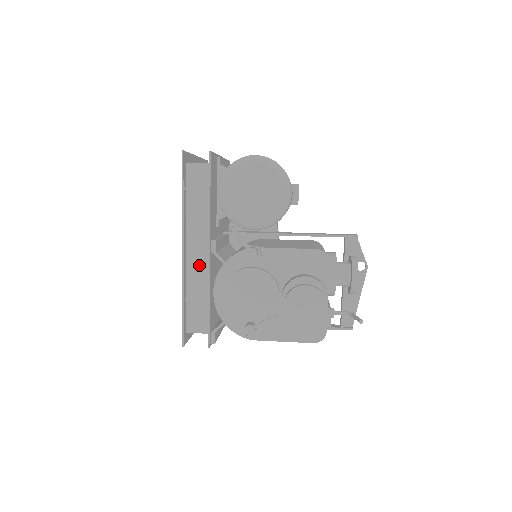
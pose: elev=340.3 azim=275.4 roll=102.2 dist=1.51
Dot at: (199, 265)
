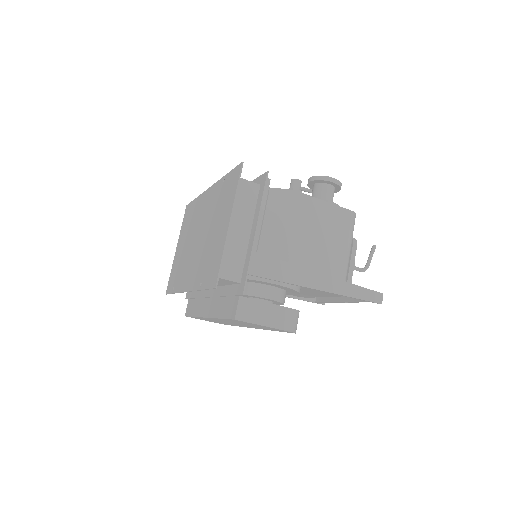
Dot at: occluded
